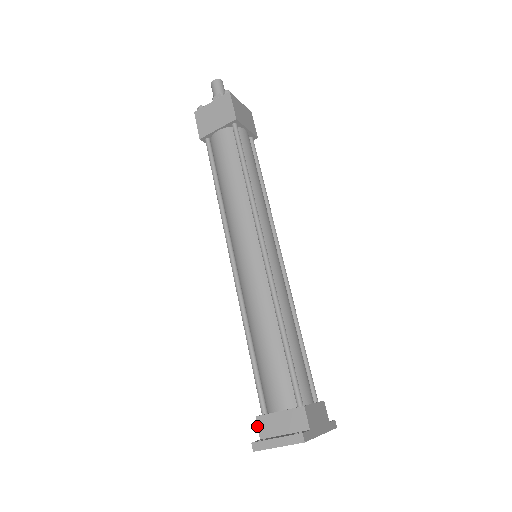
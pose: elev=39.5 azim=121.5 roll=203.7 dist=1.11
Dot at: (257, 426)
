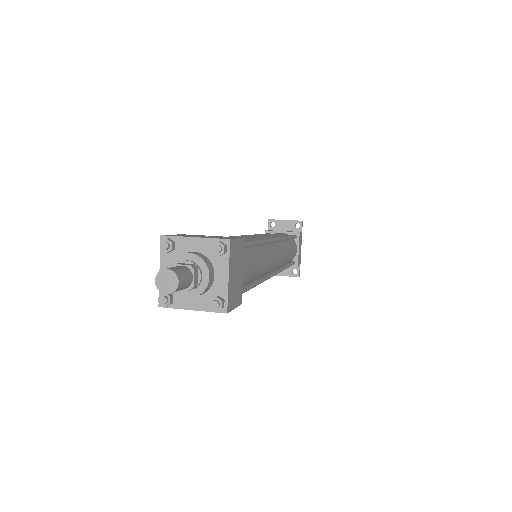
Dot at: occluded
